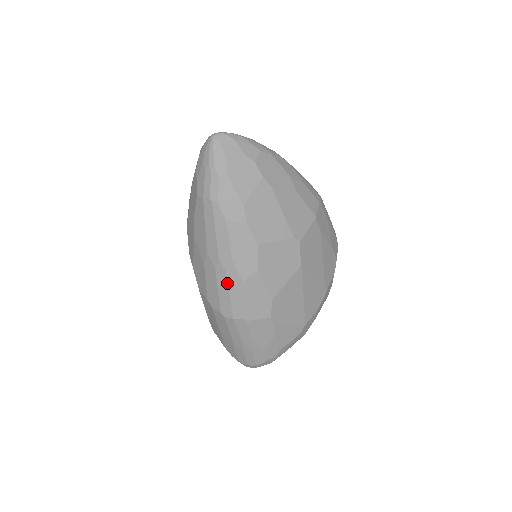
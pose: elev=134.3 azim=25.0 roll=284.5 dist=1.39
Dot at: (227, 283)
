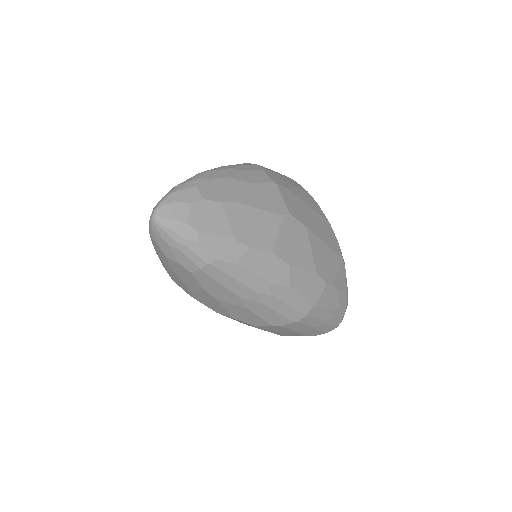
Dot at: (279, 300)
